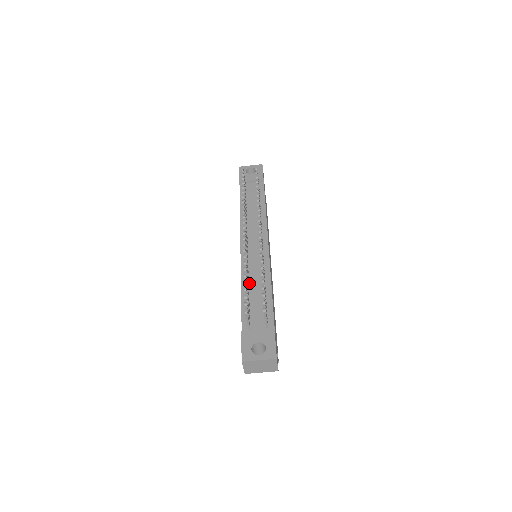
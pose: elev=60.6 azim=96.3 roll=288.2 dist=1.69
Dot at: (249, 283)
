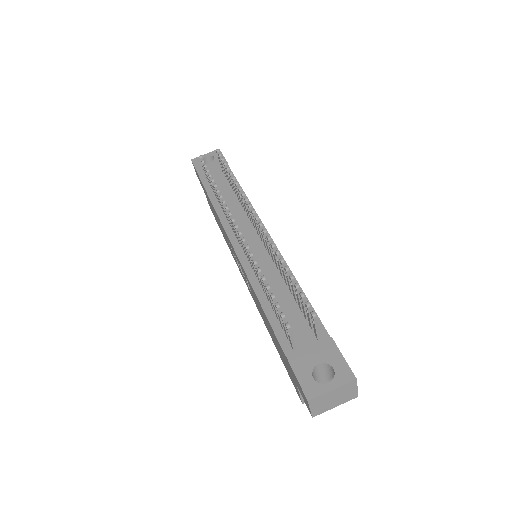
Dot at: occluded
